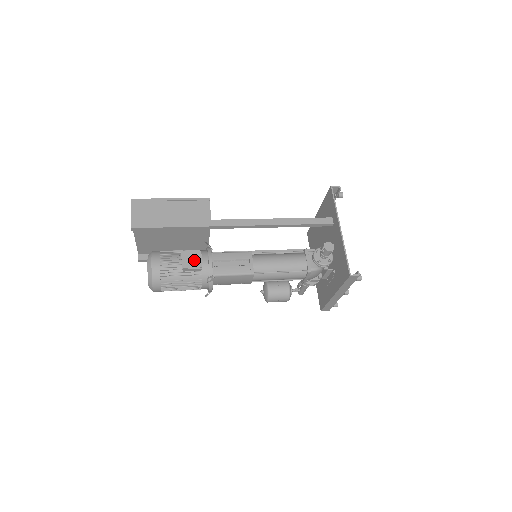
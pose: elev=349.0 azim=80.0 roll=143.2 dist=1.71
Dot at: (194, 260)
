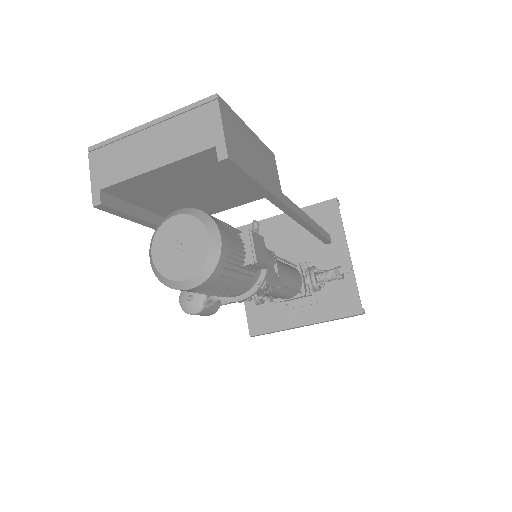
Dot at: (262, 251)
